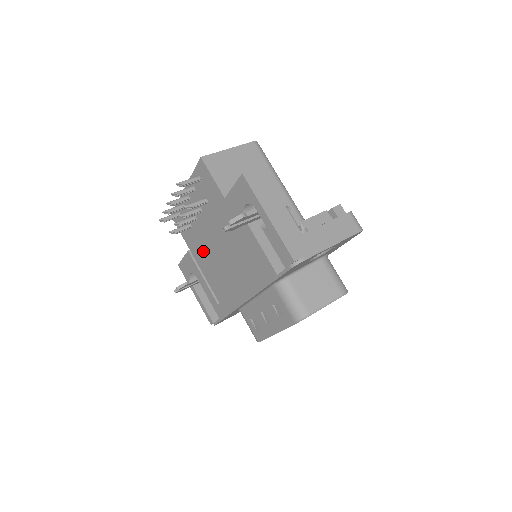
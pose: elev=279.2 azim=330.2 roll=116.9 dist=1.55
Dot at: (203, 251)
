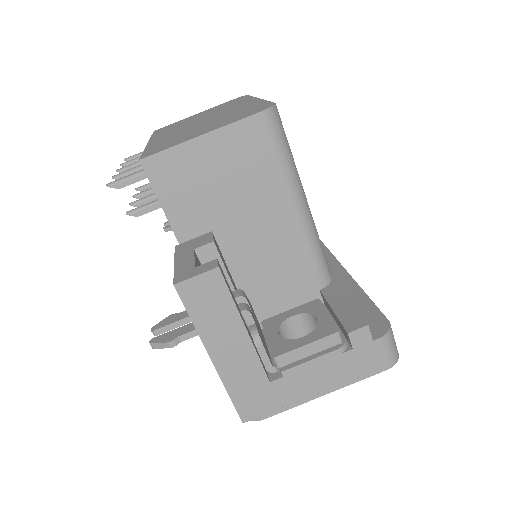
Dot at: occluded
